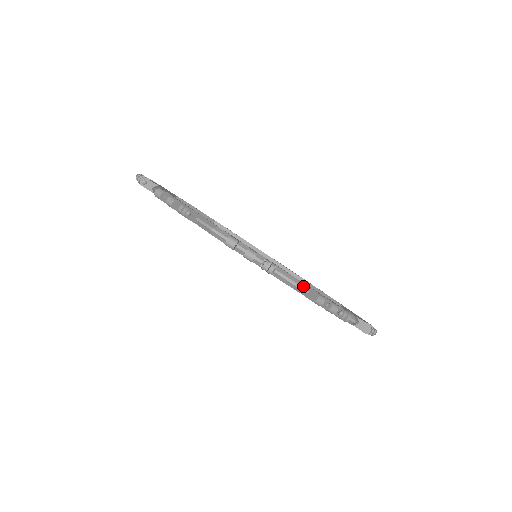
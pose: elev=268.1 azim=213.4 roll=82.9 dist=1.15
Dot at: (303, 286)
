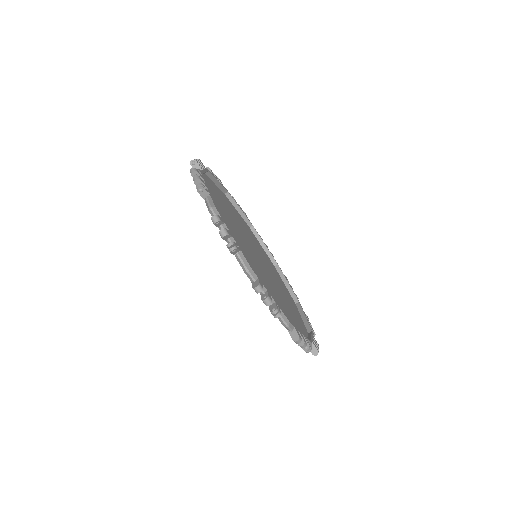
Dot at: (291, 327)
